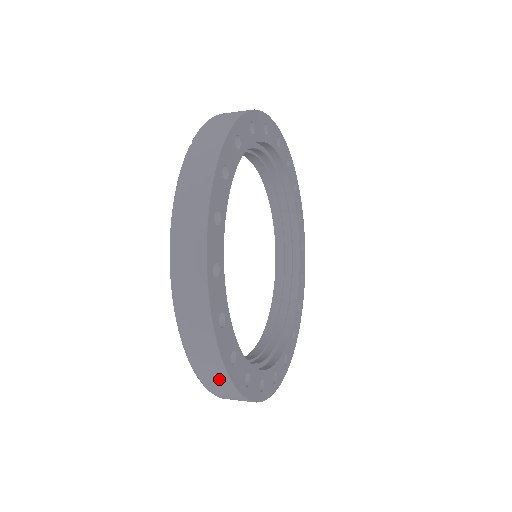
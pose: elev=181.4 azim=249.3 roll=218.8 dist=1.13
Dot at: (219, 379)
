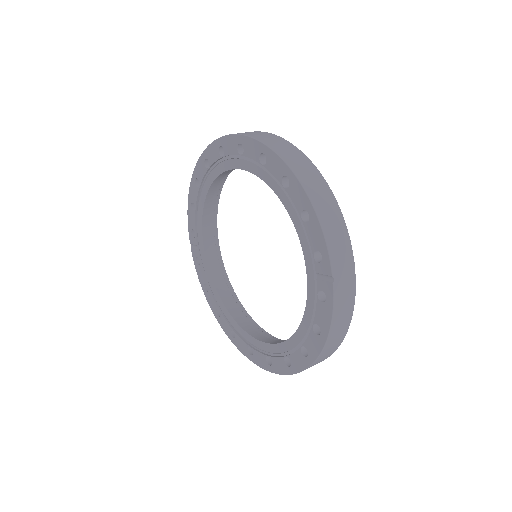
Dot at: occluded
